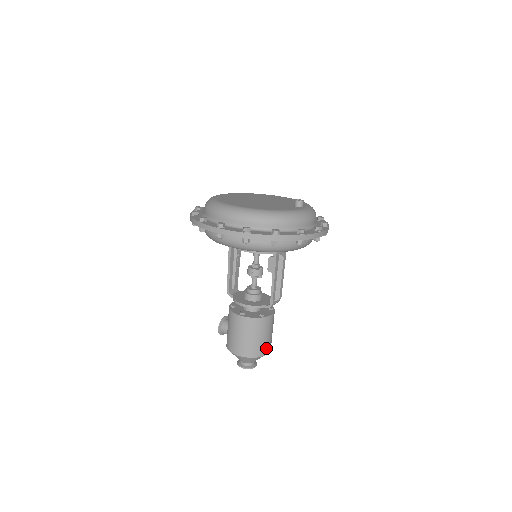
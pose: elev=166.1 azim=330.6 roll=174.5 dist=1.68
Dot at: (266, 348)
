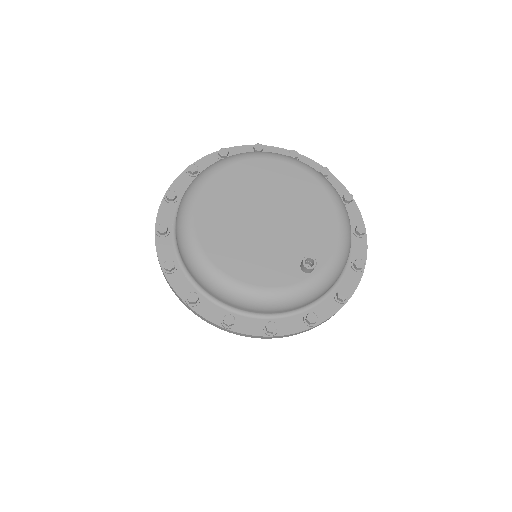
Dot at: occluded
